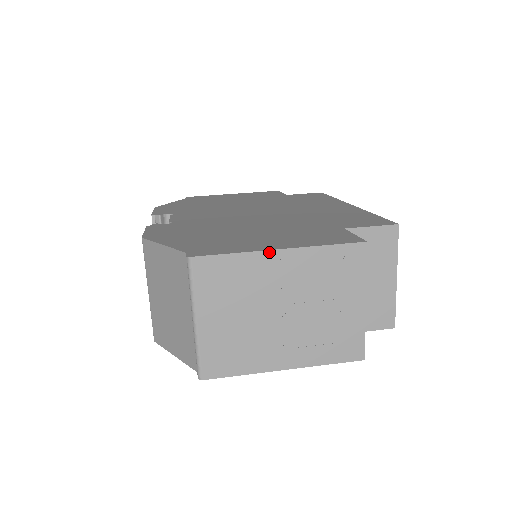
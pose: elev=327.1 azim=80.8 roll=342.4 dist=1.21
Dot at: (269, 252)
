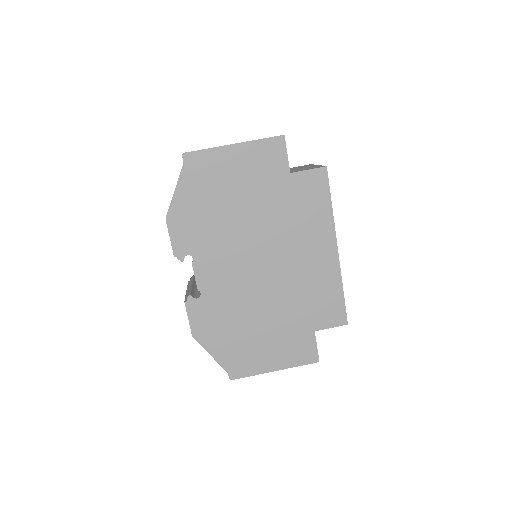
Dot at: occluded
